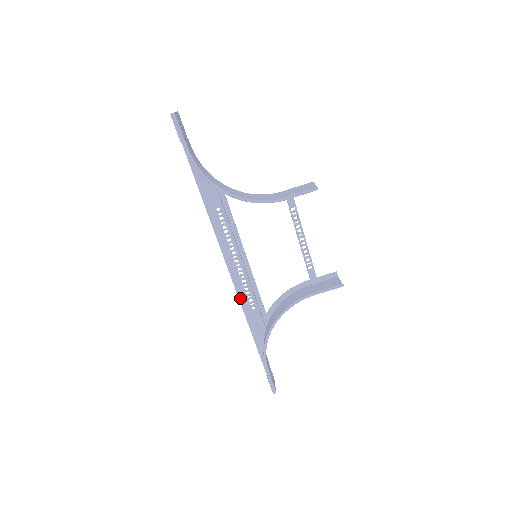
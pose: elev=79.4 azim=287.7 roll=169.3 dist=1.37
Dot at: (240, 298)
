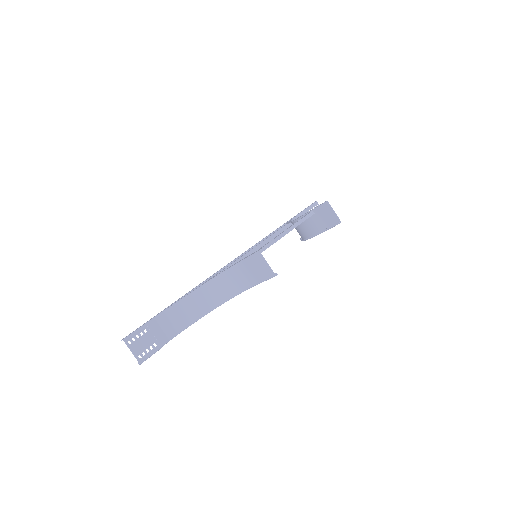
Dot at: occluded
